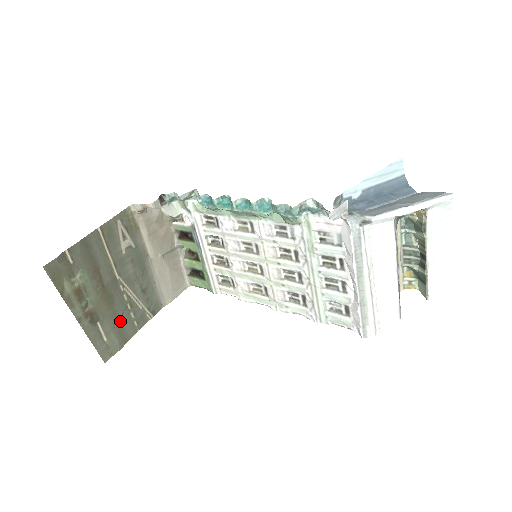
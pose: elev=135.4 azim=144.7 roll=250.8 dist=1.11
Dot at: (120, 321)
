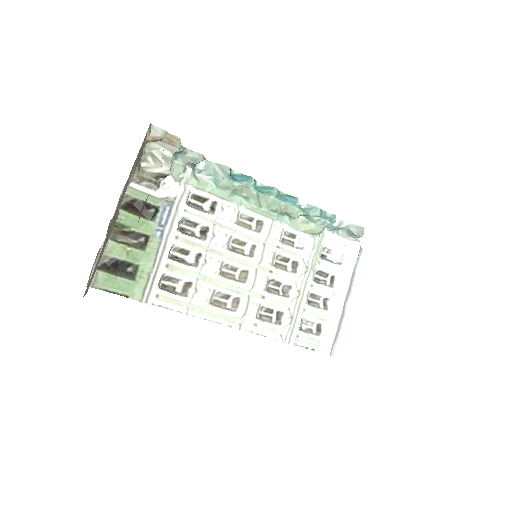
Dot at: occluded
